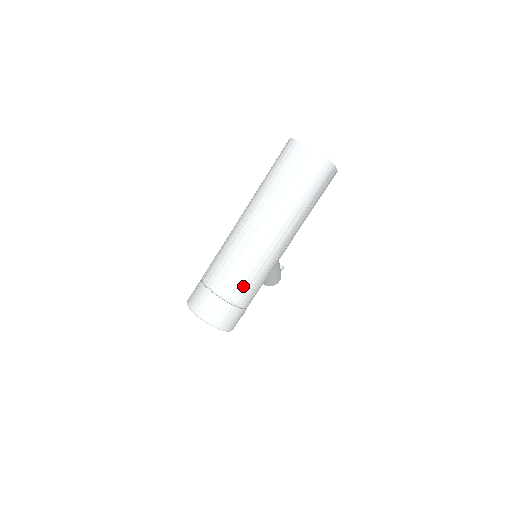
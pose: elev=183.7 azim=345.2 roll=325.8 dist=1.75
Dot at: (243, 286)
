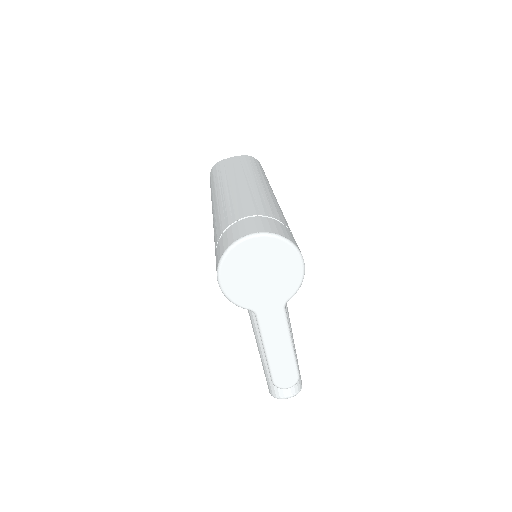
Dot at: (272, 209)
